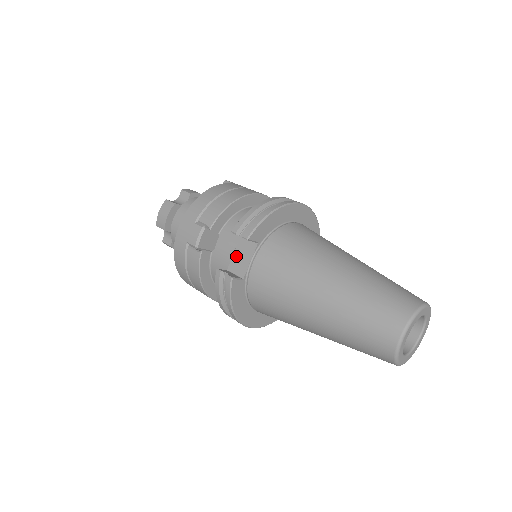
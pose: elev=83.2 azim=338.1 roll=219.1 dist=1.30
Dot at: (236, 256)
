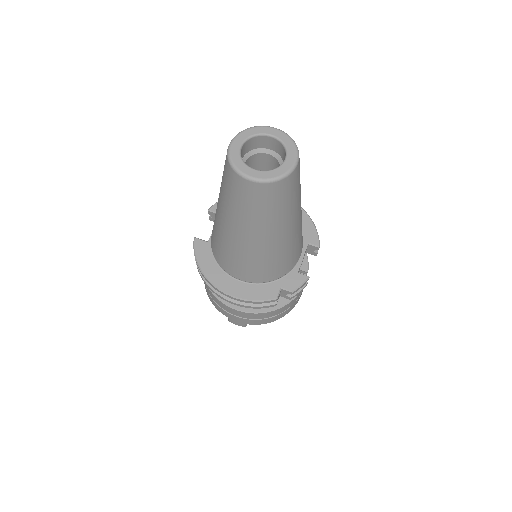
Dot at: occluded
